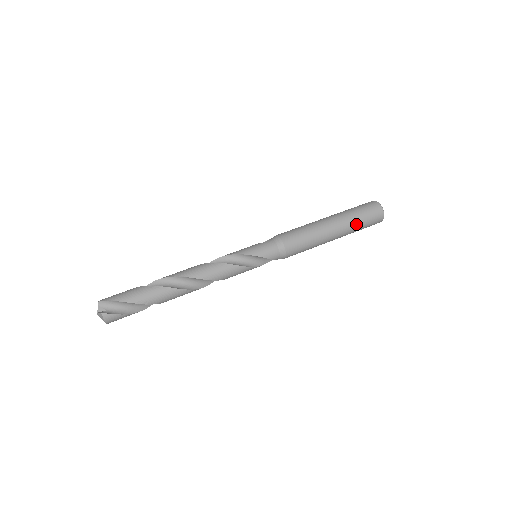
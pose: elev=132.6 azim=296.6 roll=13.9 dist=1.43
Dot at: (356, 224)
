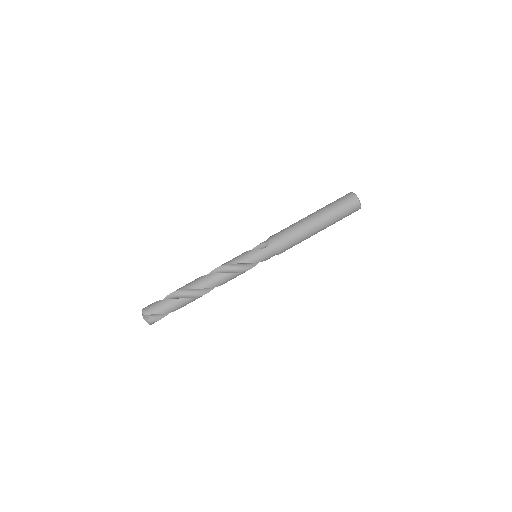
Dot at: (337, 221)
